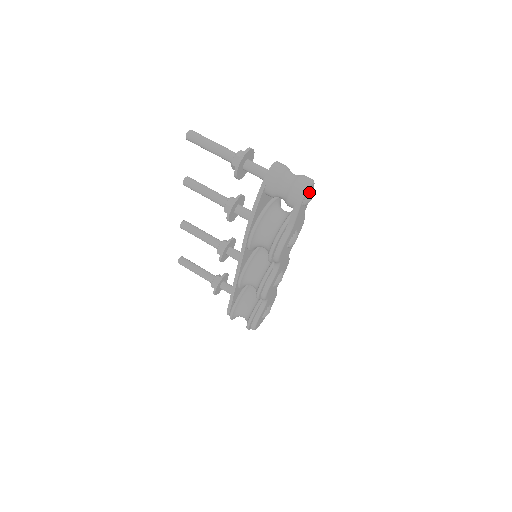
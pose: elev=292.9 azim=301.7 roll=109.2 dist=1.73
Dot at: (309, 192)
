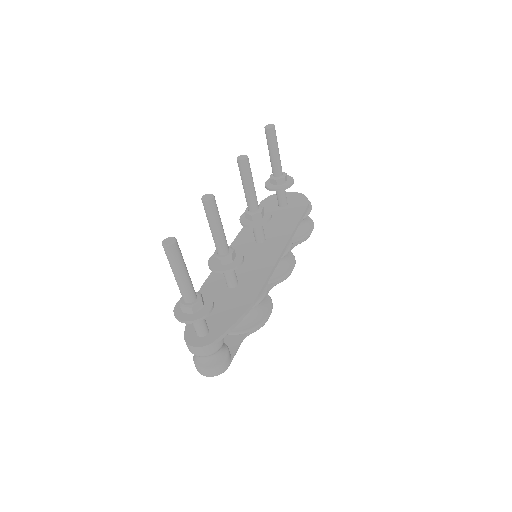
Dot at: occluded
